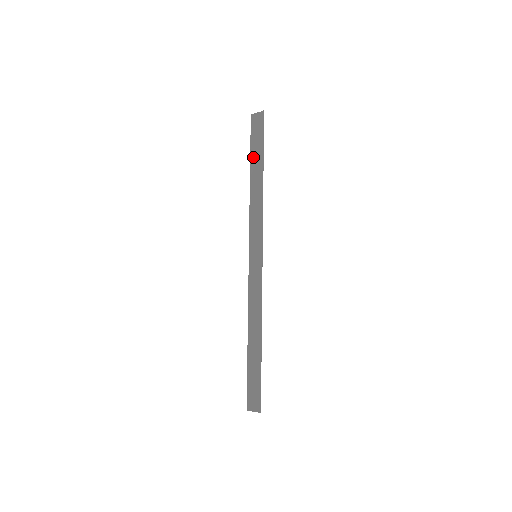
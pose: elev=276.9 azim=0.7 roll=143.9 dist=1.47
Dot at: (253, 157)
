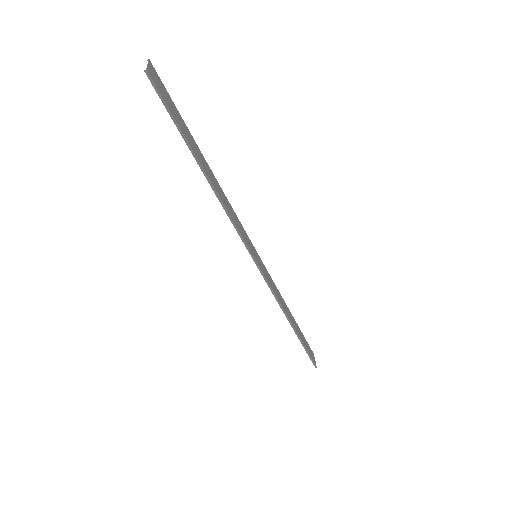
Dot at: (190, 136)
